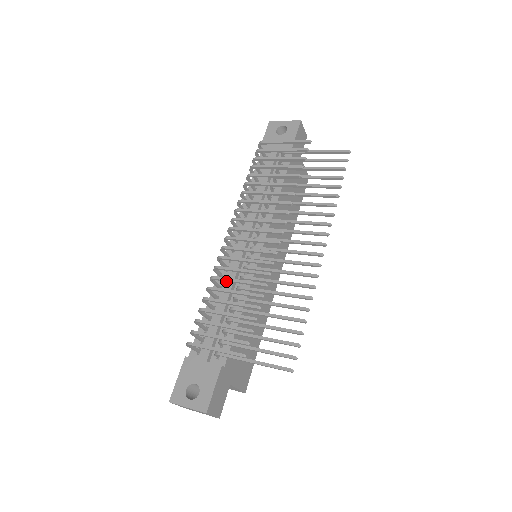
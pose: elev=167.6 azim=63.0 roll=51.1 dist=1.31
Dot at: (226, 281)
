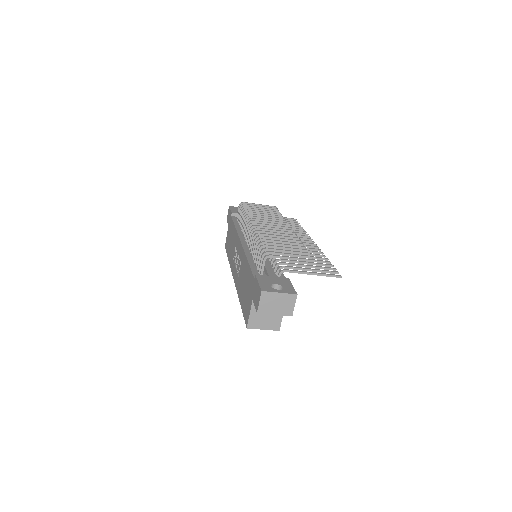
Dot at: occluded
